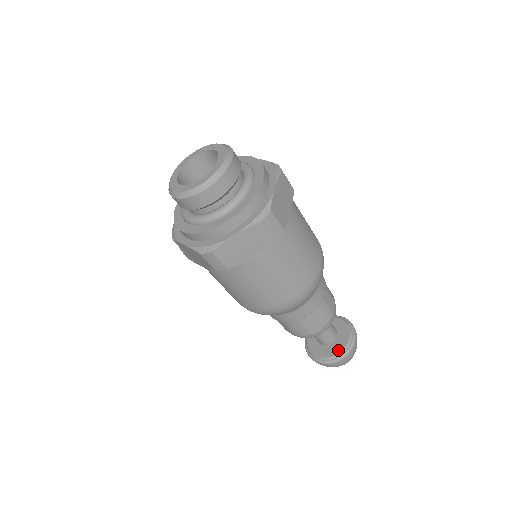
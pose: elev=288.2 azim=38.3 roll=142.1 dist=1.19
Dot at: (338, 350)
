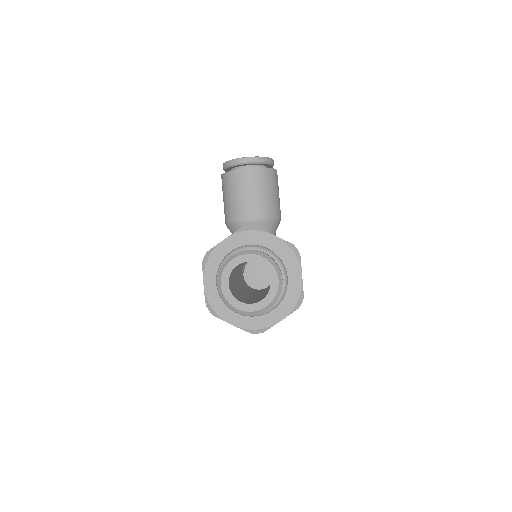
Dot at: occluded
